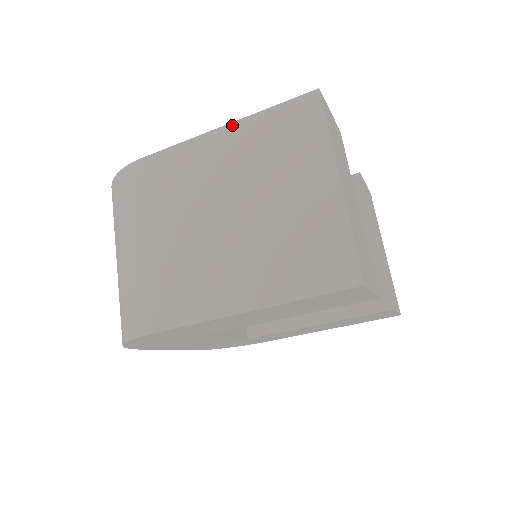
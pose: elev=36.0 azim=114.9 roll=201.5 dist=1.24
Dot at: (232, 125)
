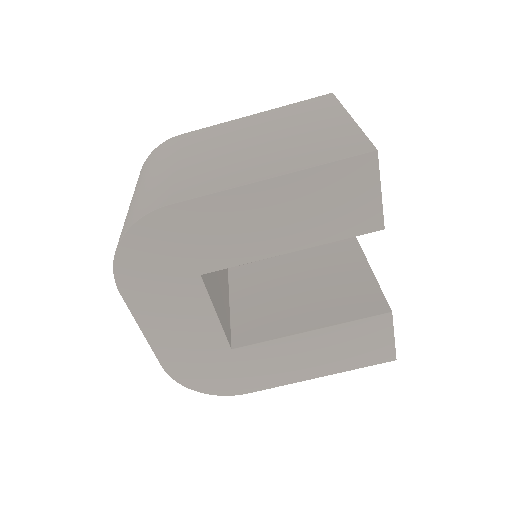
Dot at: (263, 112)
